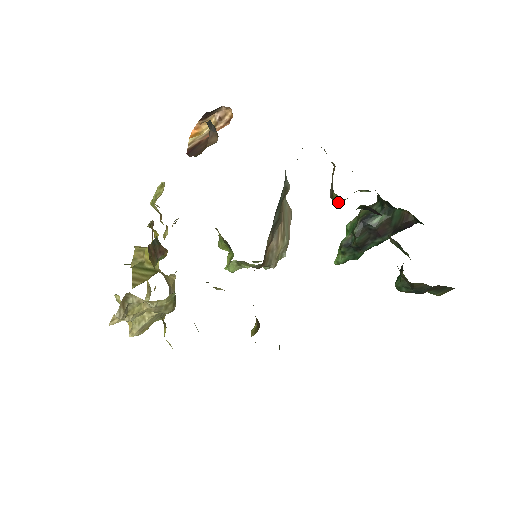
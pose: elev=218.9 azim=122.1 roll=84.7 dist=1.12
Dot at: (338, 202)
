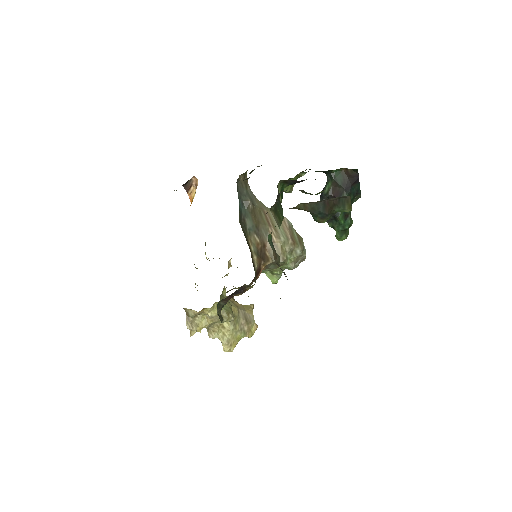
Dot at: (284, 191)
